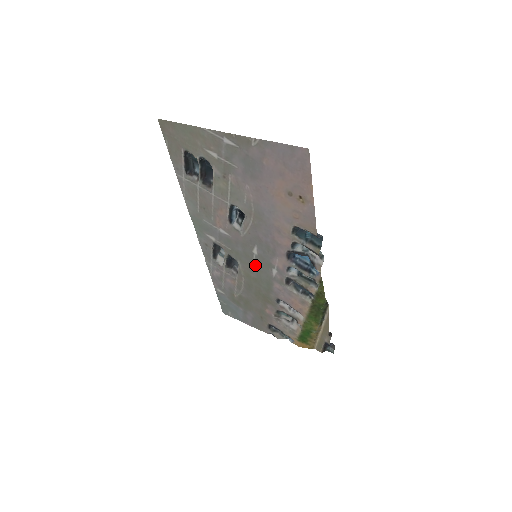
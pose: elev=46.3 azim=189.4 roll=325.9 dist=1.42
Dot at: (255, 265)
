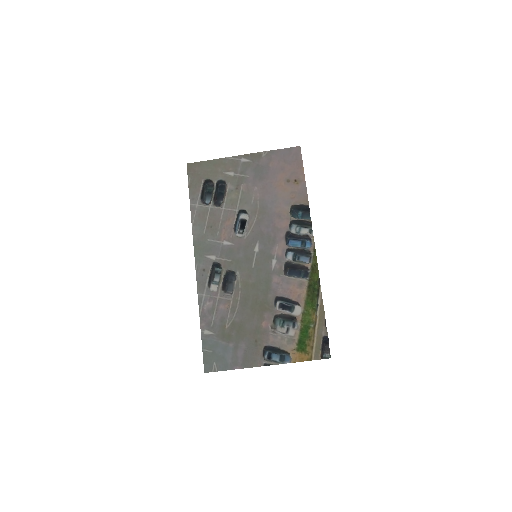
Dot at: (255, 266)
